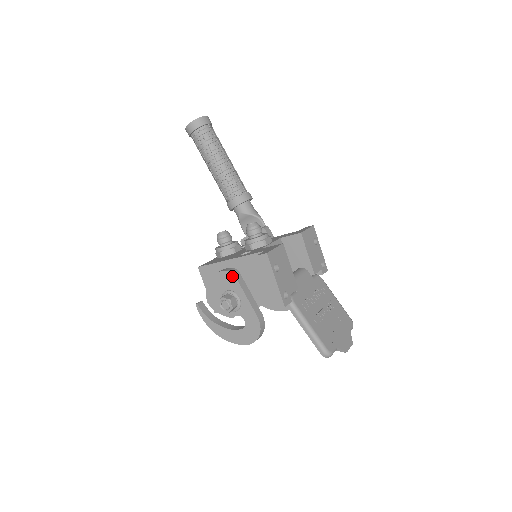
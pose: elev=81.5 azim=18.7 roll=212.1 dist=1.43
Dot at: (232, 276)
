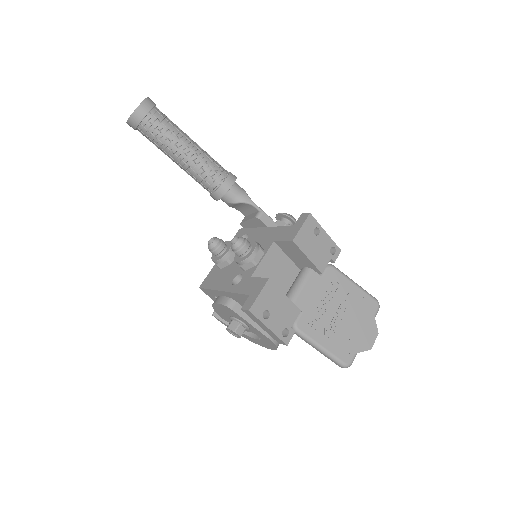
Dot at: (230, 309)
